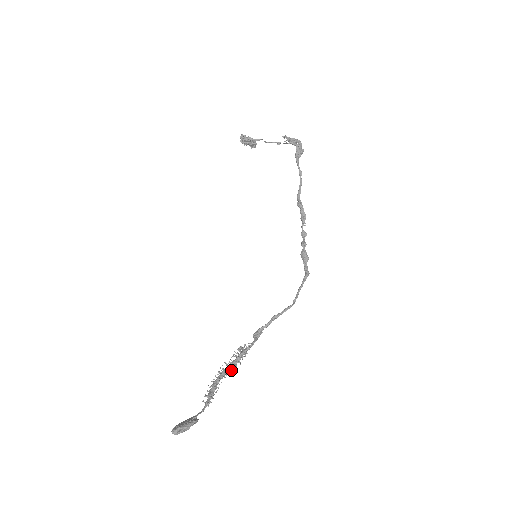
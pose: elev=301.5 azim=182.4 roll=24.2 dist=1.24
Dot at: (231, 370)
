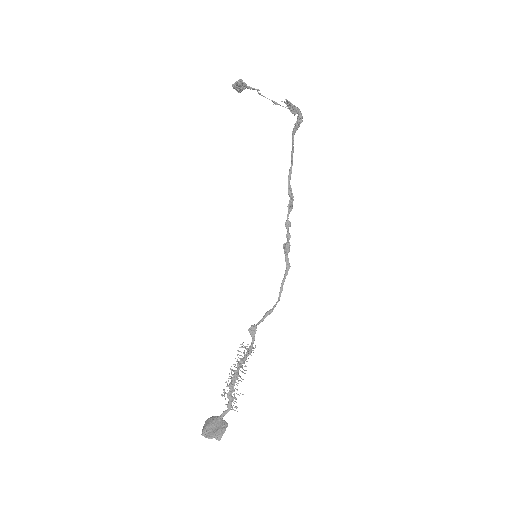
Dot at: (241, 371)
